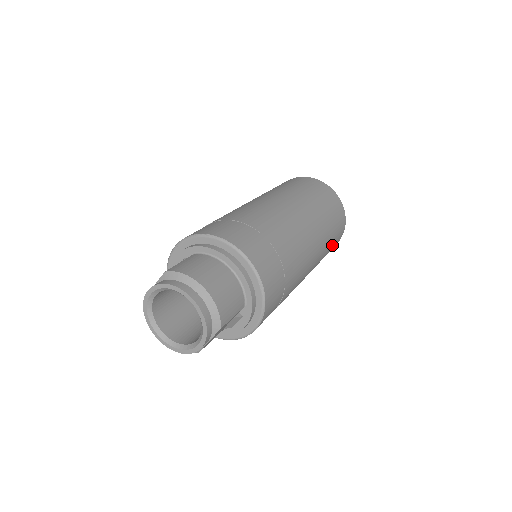
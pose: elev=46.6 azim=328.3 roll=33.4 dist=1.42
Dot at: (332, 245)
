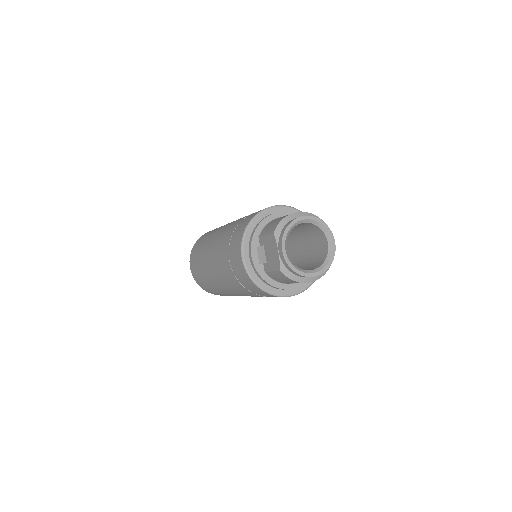
Dot at: occluded
